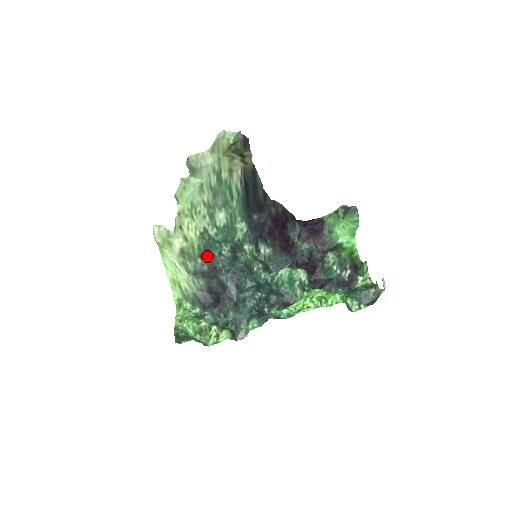
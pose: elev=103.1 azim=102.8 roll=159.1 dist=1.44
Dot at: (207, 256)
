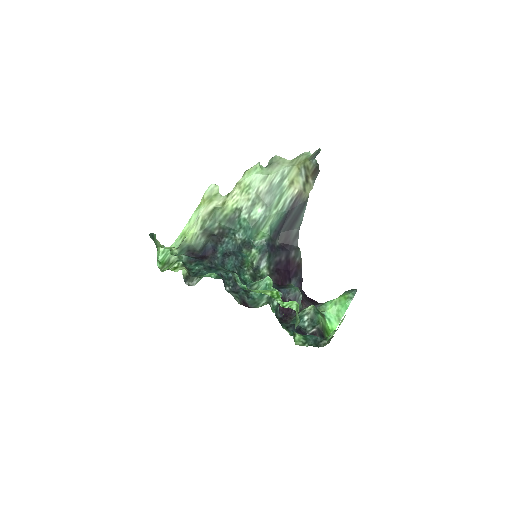
Dot at: (225, 226)
